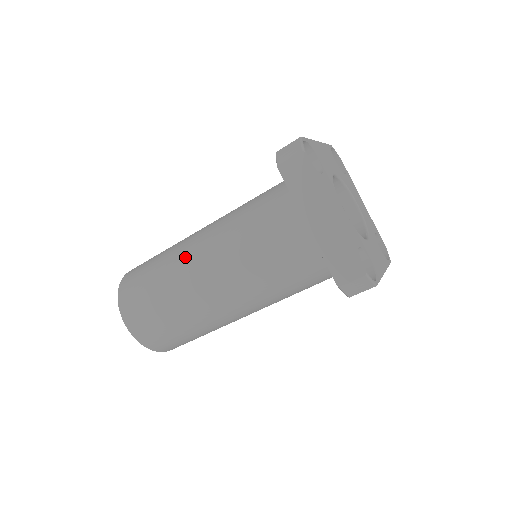
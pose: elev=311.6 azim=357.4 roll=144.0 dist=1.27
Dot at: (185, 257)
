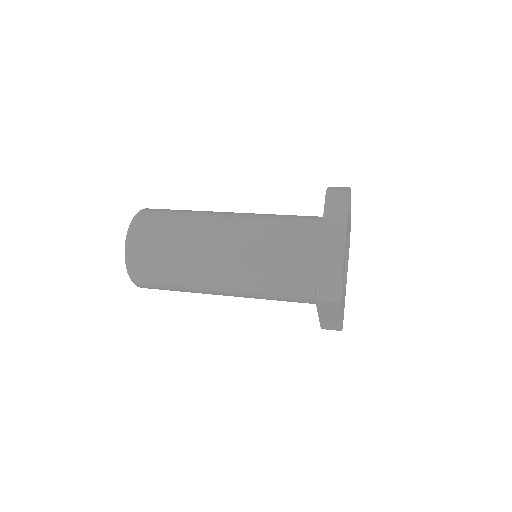
Dot at: (213, 216)
